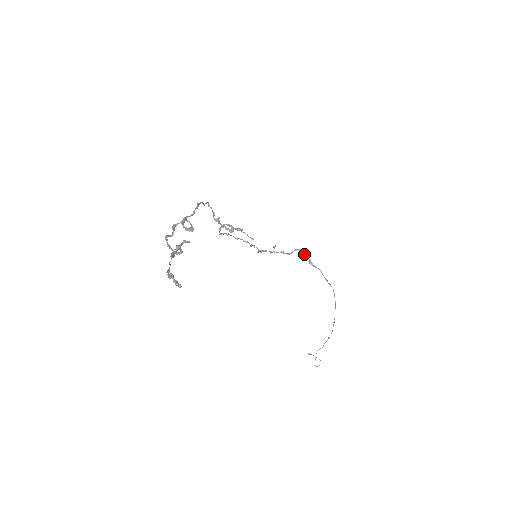
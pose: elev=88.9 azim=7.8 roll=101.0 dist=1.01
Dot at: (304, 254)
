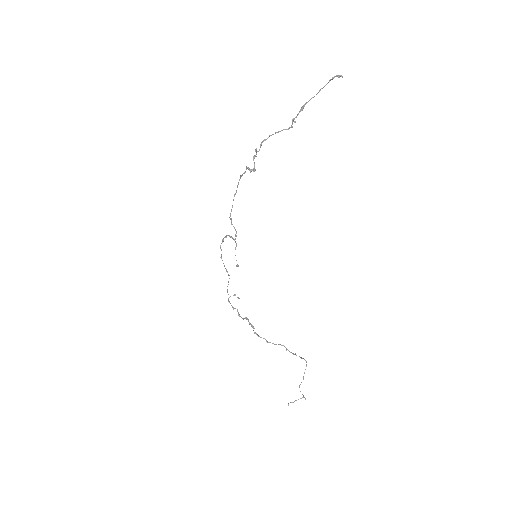
Dot at: (251, 324)
